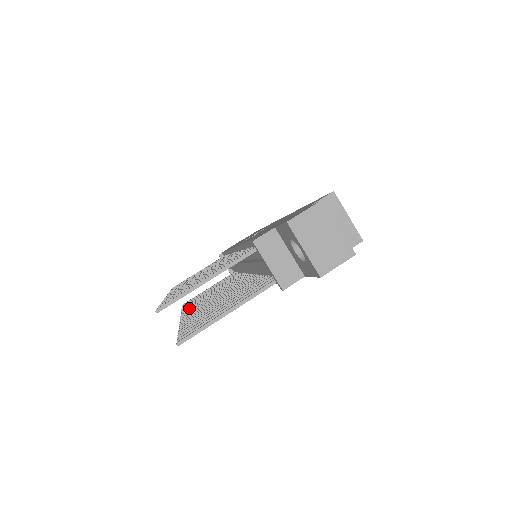
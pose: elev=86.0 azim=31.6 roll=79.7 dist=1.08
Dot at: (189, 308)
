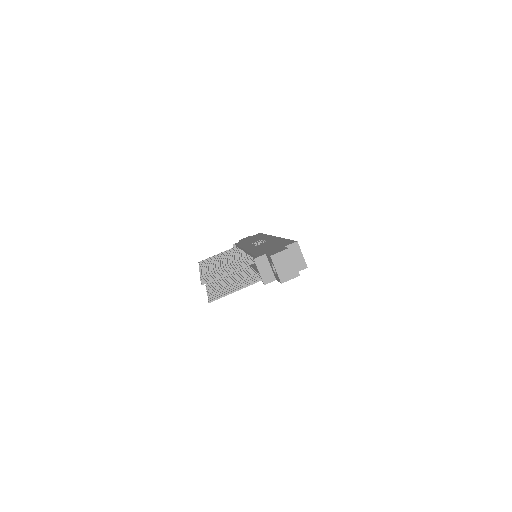
Dot at: occluded
